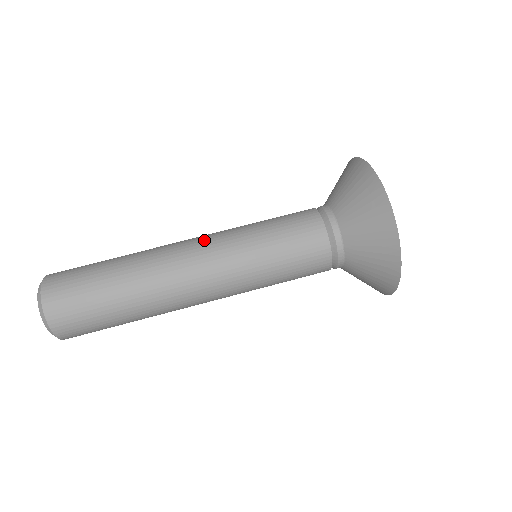
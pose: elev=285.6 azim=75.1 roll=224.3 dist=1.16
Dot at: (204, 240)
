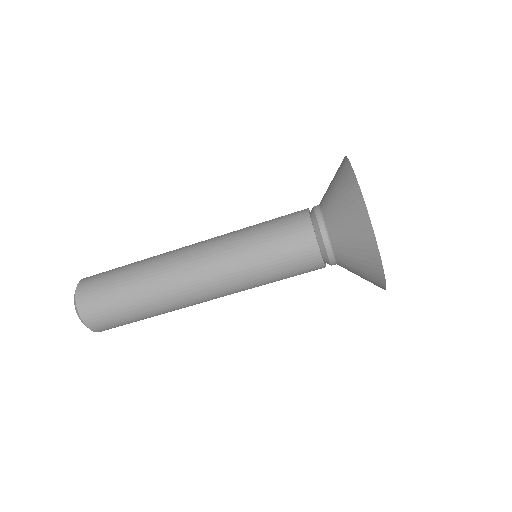
Dot at: (207, 263)
